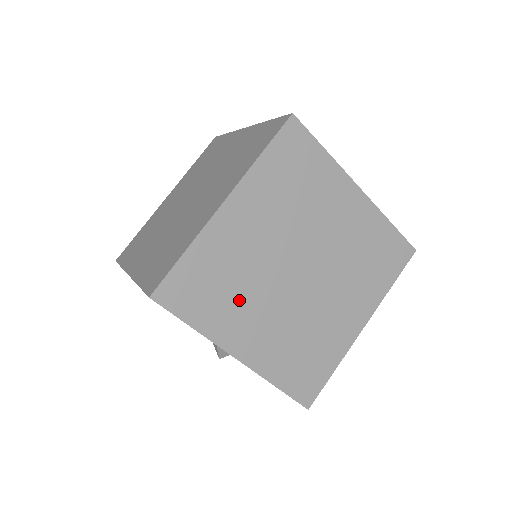
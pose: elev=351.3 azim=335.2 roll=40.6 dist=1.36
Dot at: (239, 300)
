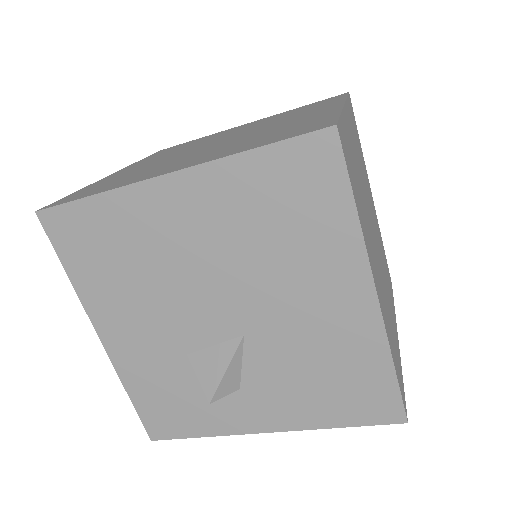
Dot at: (364, 216)
